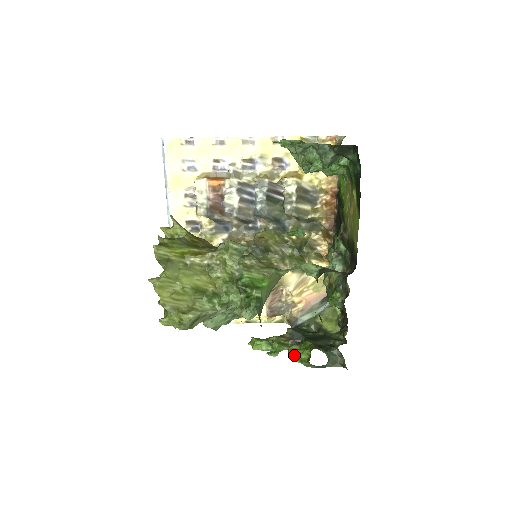
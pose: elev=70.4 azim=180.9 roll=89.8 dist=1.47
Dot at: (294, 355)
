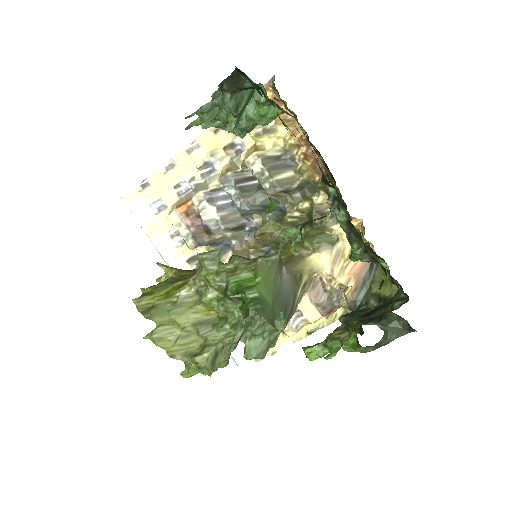
Dot at: (345, 345)
